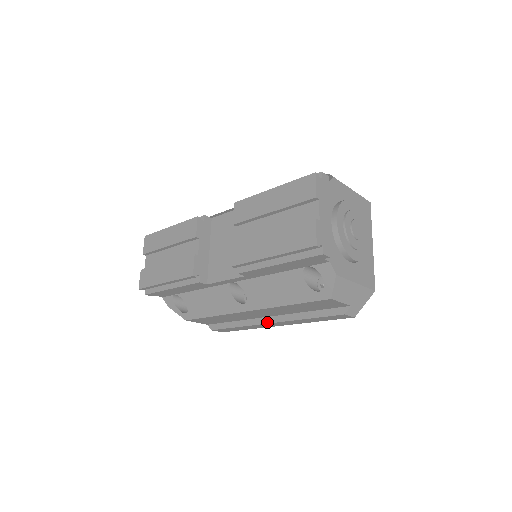
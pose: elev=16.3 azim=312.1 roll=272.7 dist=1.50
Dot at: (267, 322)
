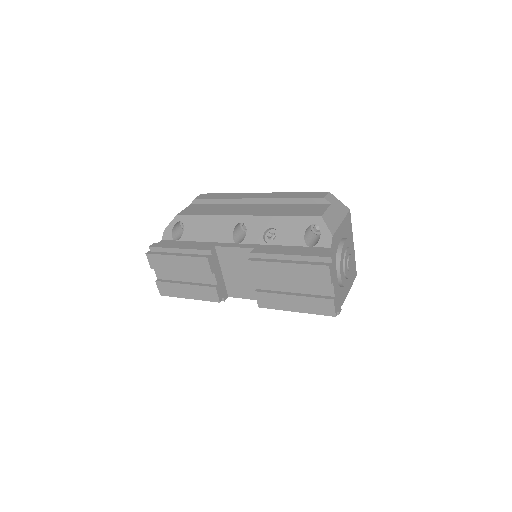
Dot at: occluded
